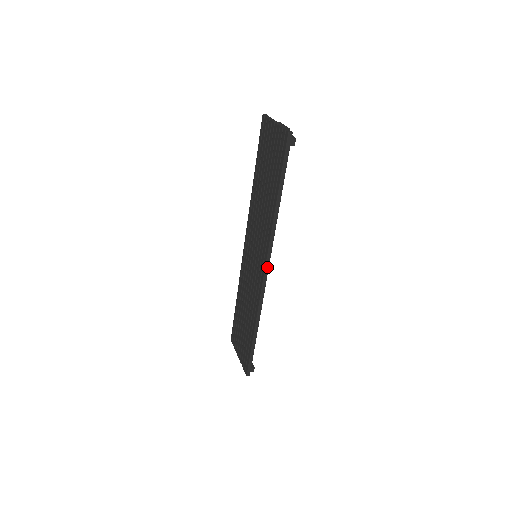
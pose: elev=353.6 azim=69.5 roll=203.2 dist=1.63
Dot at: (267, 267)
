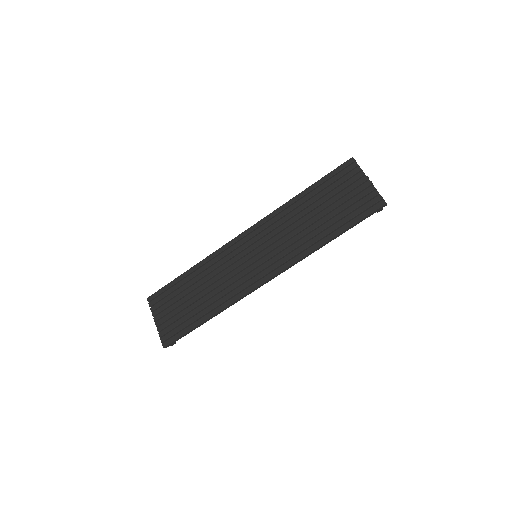
Dot at: (273, 278)
